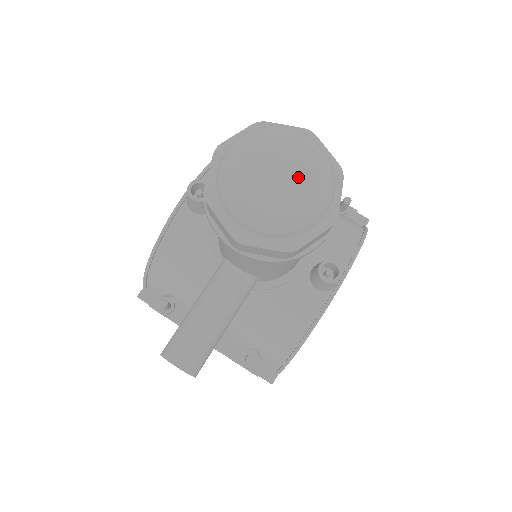
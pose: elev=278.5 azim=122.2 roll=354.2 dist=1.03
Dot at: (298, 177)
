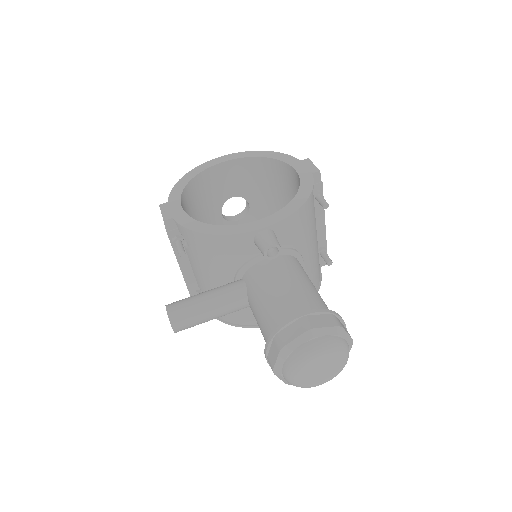
Dot at: (326, 375)
